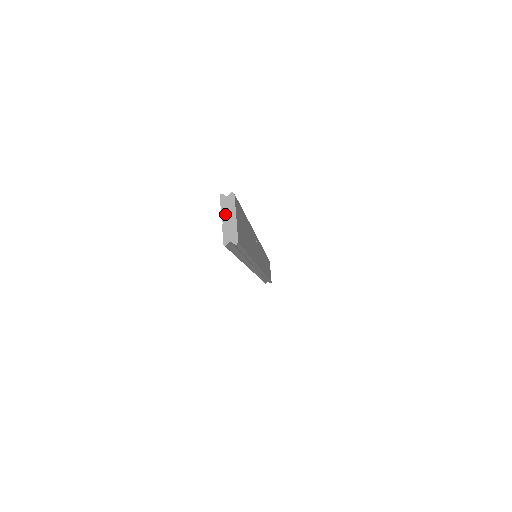
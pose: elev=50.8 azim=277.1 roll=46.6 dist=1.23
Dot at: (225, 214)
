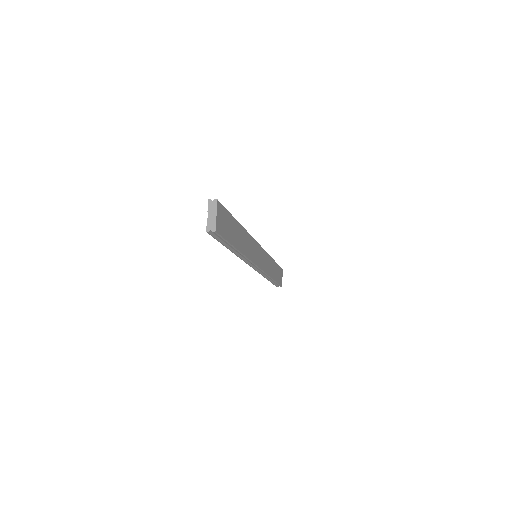
Dot at: (210, 212)
